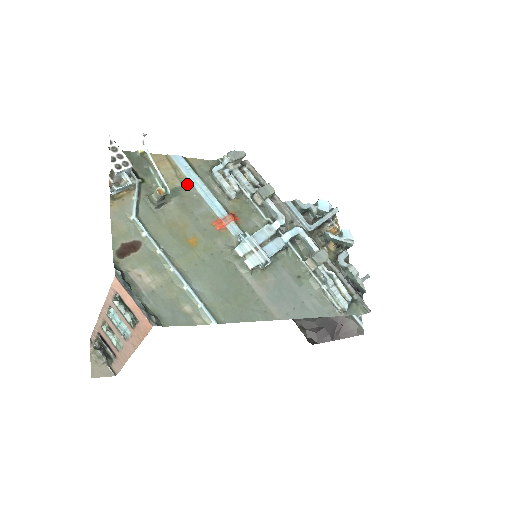
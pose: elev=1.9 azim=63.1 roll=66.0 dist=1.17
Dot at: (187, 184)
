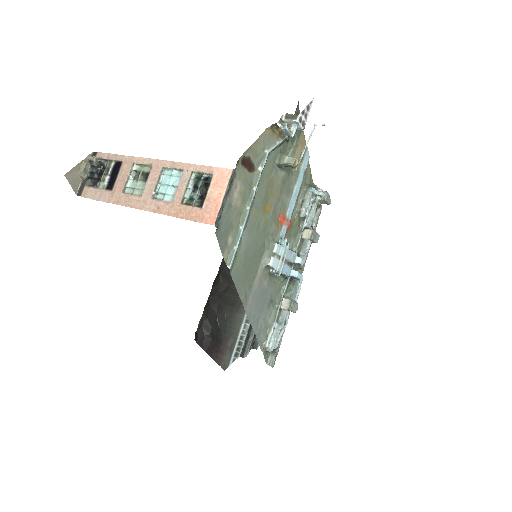
Dot at: (296, 175)
